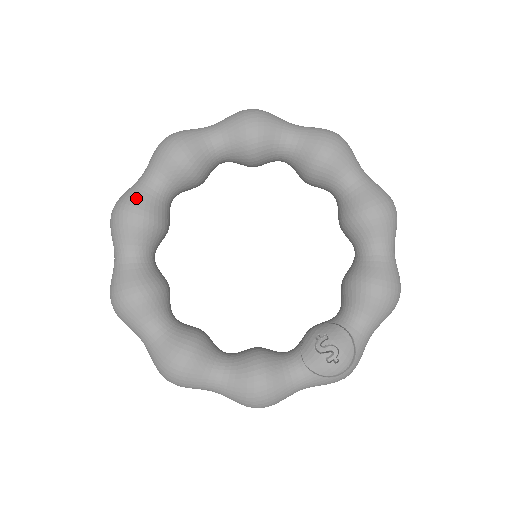
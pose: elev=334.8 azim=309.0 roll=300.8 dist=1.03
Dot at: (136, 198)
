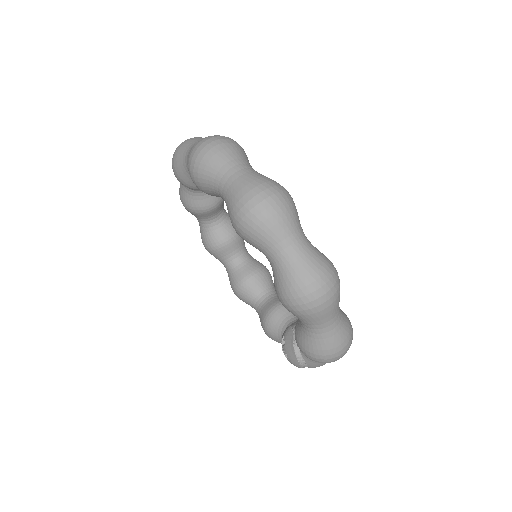
Dot at: (181, 192)
